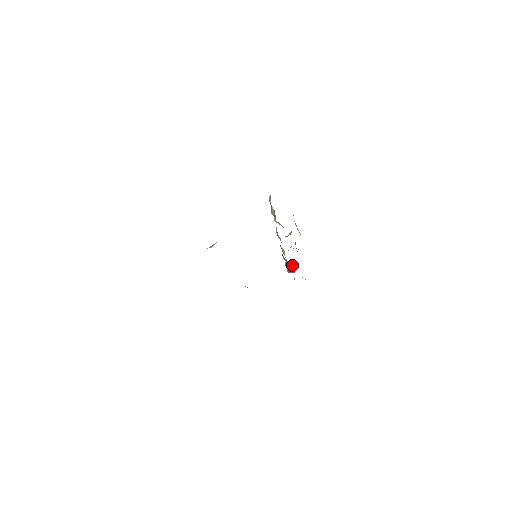
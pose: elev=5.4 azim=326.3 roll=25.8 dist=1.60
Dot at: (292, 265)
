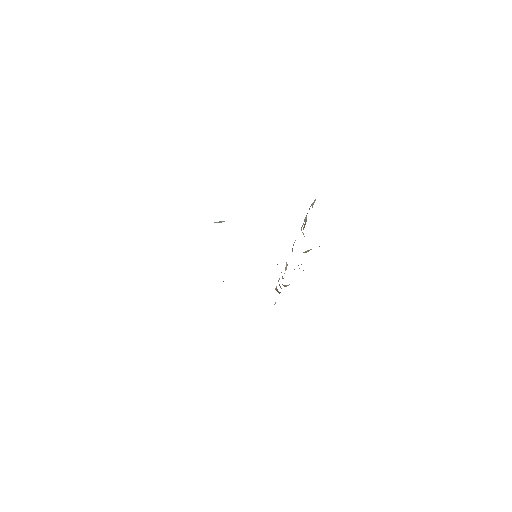
Dot at: (285, 285)
